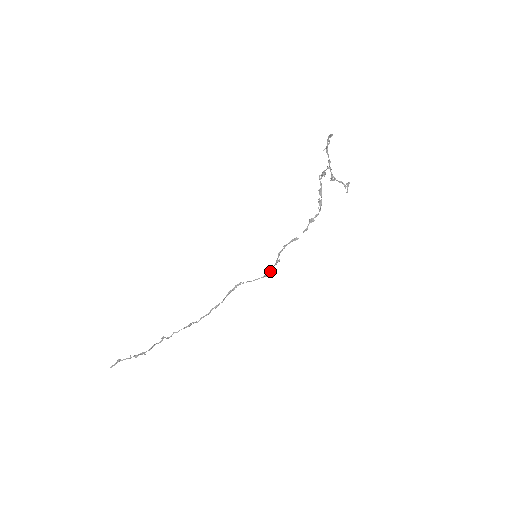
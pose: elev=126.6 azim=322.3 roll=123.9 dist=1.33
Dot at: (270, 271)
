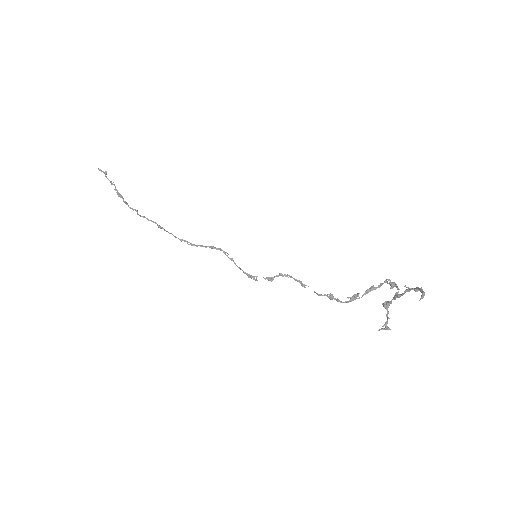
Dot at: (254, 278)
